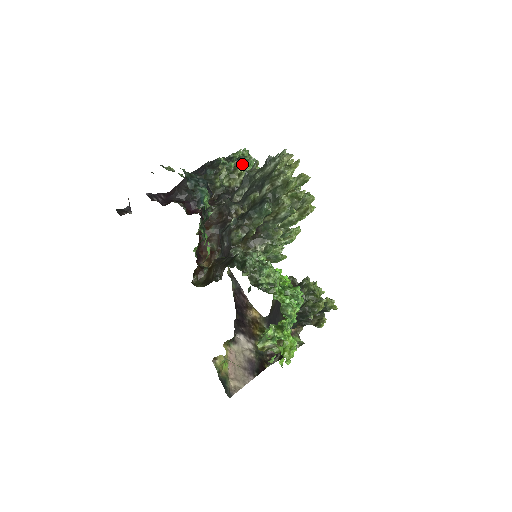
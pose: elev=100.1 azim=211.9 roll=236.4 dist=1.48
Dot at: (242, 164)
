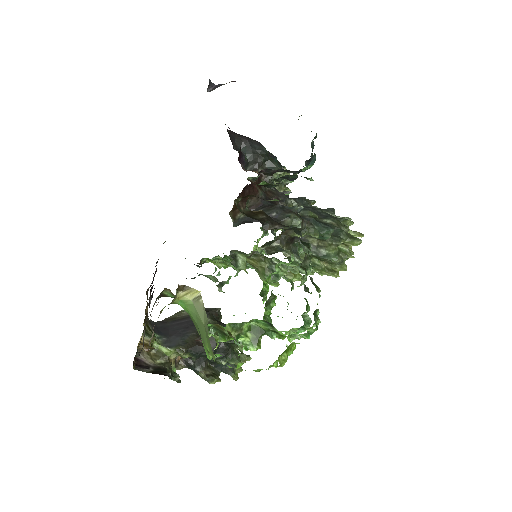
Dot at: occluded
